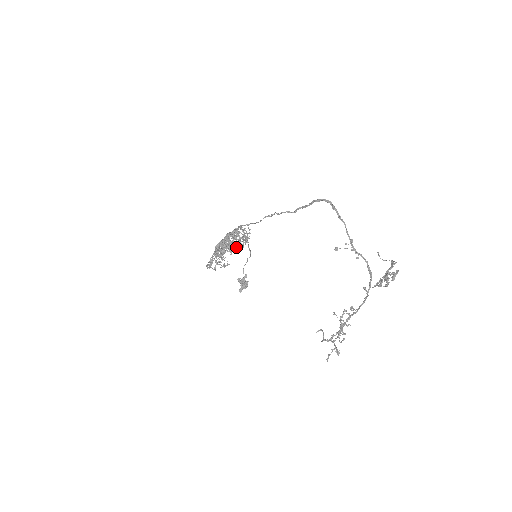
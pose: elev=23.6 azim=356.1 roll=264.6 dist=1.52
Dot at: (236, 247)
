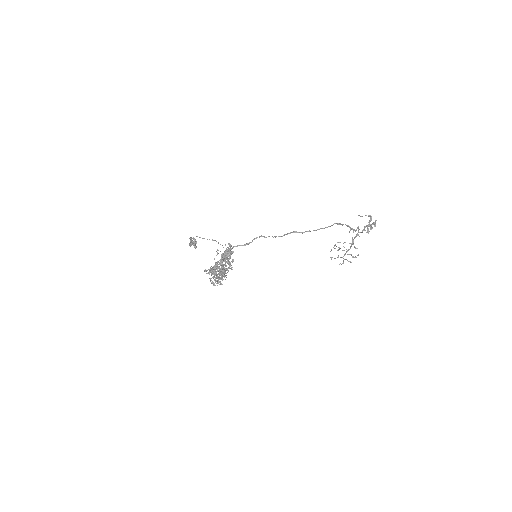
Dot at: occluded
